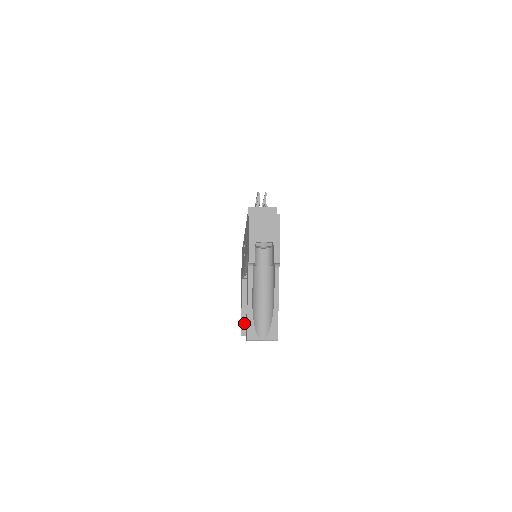
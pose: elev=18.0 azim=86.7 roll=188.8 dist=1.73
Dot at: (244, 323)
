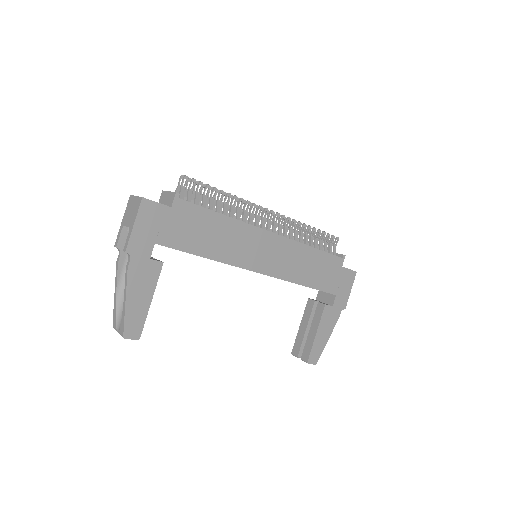
Dot at: (298, 341)
